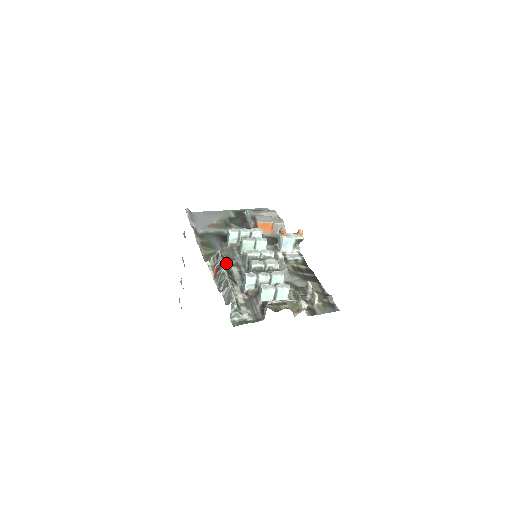
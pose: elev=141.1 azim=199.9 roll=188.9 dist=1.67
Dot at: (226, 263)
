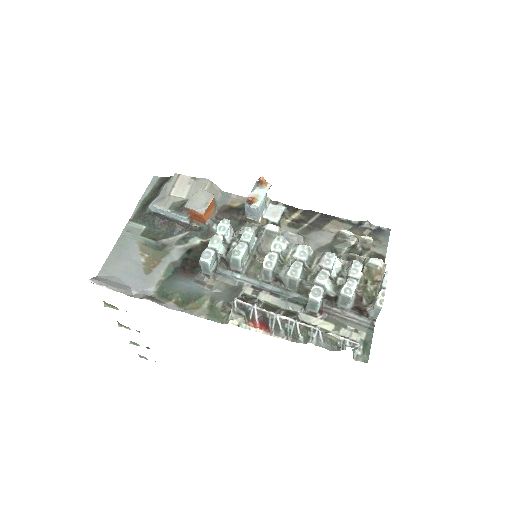
Dot at: (256, 303)
